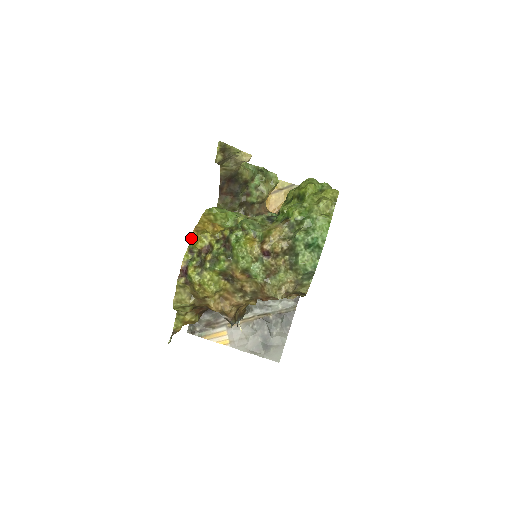
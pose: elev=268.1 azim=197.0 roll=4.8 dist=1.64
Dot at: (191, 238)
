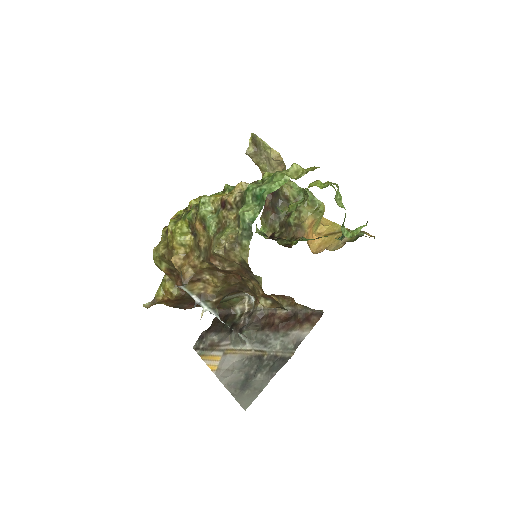
Dot at: occluded
